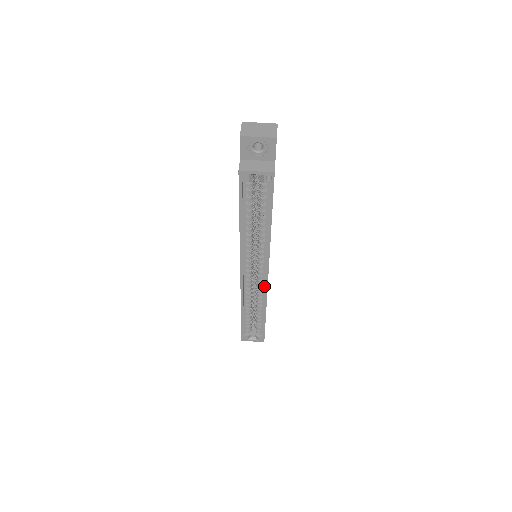
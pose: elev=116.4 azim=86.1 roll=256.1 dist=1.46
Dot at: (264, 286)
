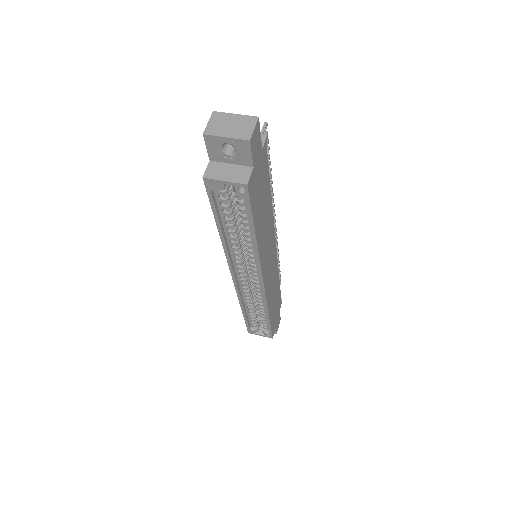
Dot at: occluded
